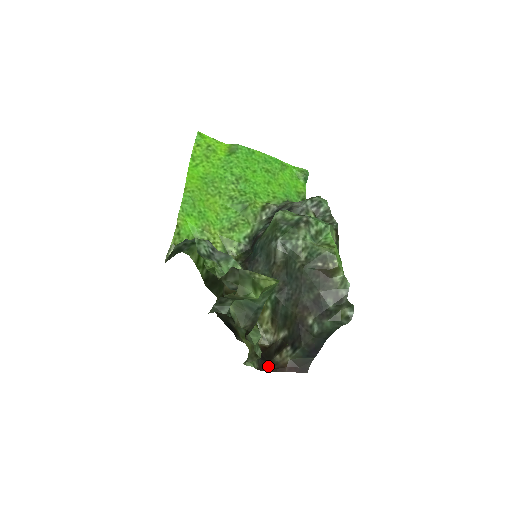
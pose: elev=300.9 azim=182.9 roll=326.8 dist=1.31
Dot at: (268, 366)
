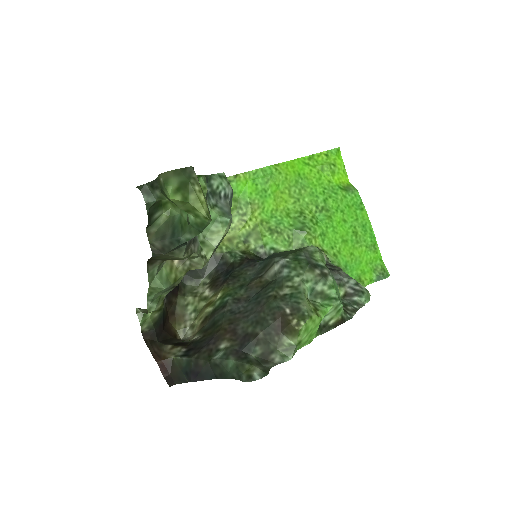
Dot at: (153, 342)
